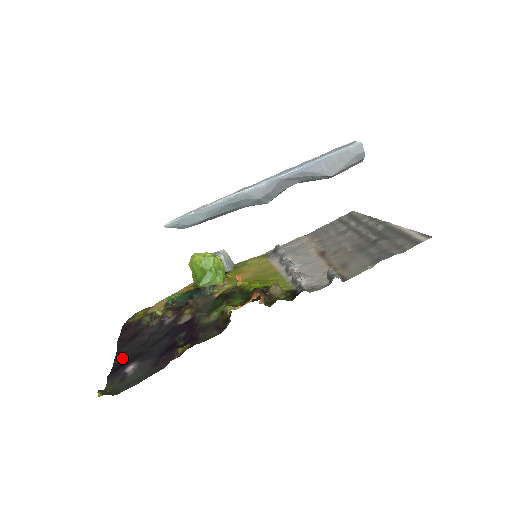
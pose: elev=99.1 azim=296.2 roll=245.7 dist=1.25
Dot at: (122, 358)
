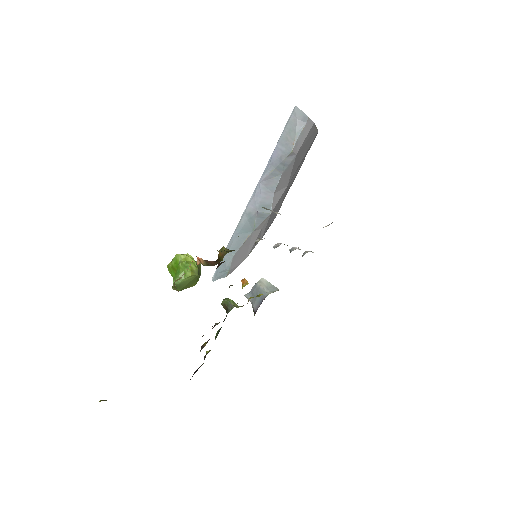
Dot at: occluded
